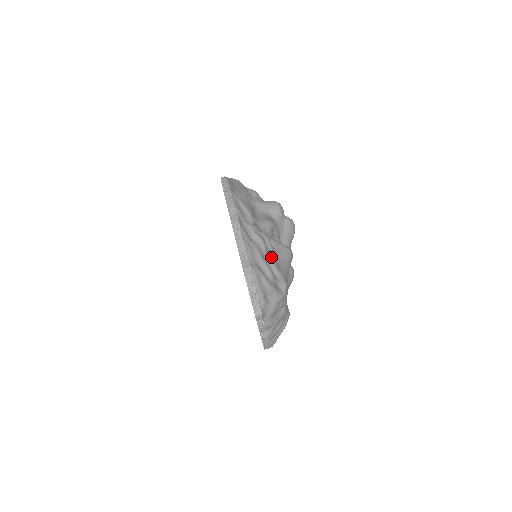
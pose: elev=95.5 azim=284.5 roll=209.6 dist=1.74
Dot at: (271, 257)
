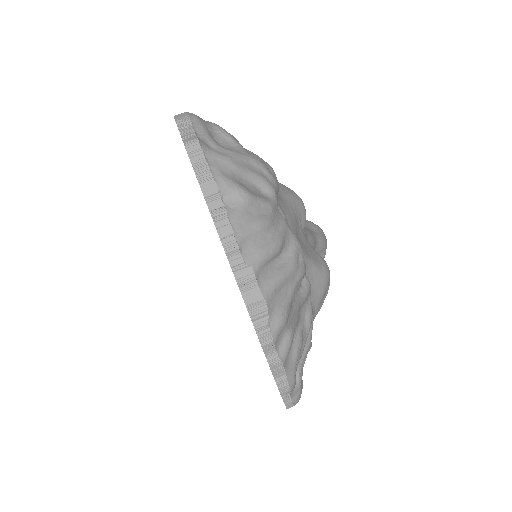
Dot at: occluded
